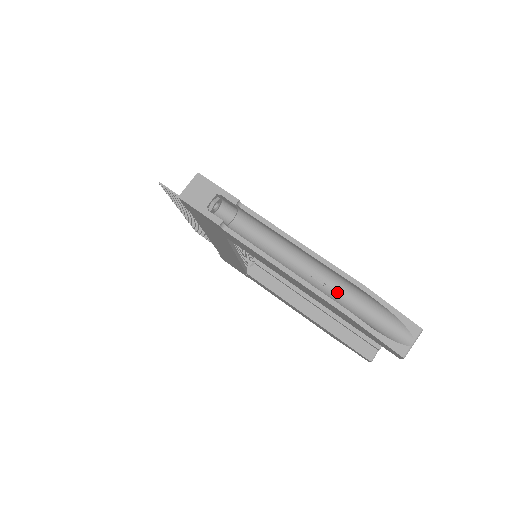
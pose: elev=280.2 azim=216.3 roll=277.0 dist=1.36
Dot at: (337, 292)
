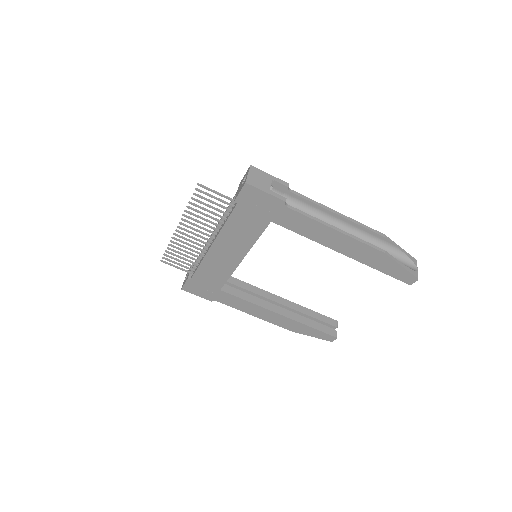
Dot at: occluded
